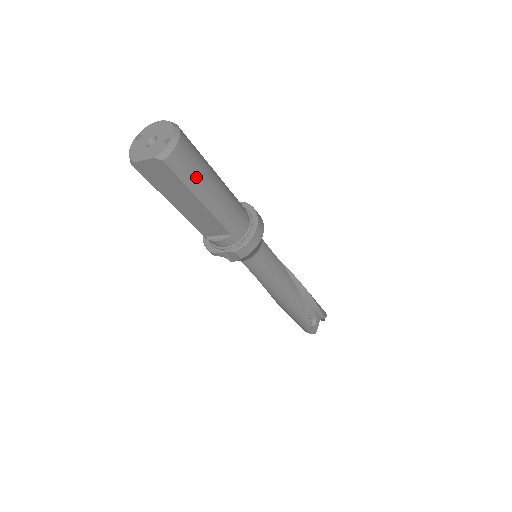
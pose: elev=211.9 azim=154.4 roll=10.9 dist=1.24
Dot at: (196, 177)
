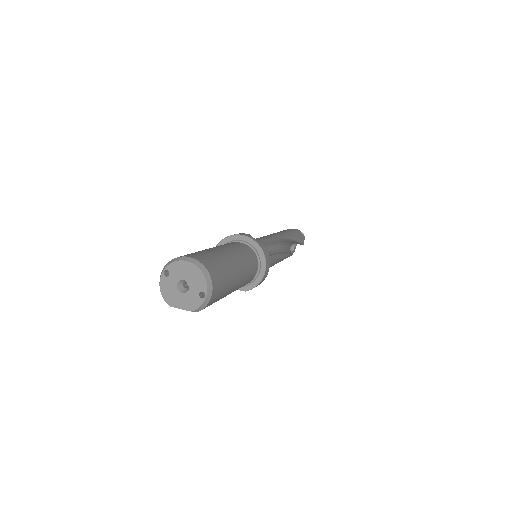
Dot at: (223, 294)
